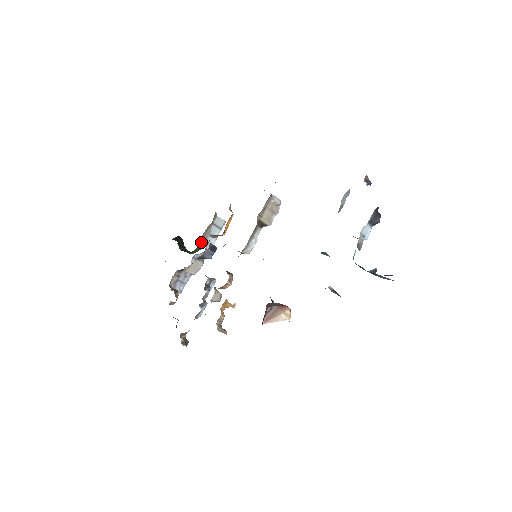
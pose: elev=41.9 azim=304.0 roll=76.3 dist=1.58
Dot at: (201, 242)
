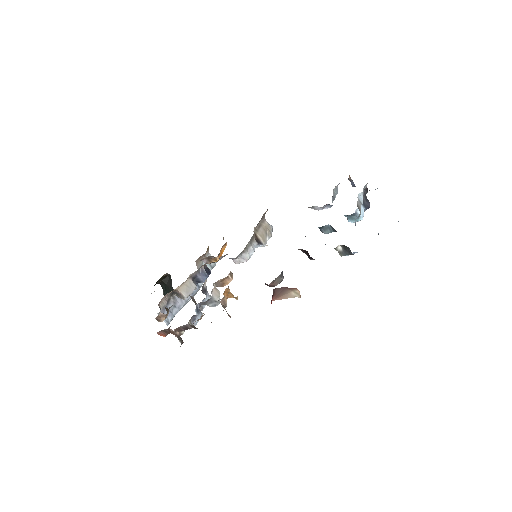
Dot at: occluded
